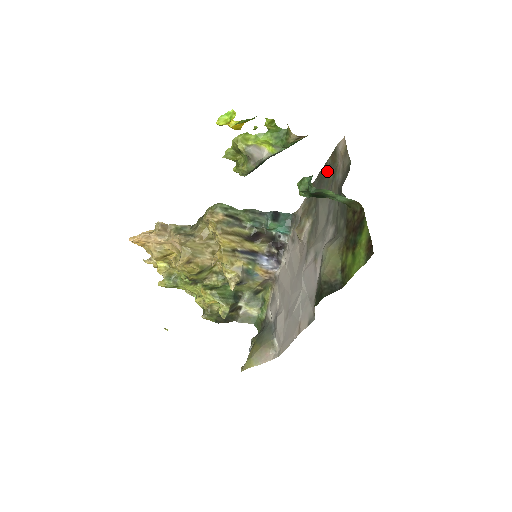
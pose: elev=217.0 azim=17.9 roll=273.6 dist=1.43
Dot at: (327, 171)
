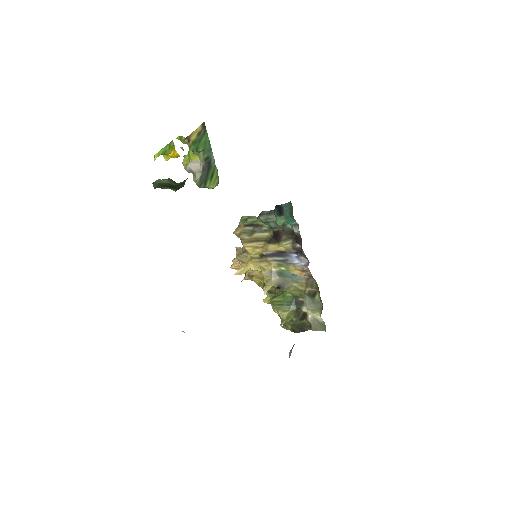
Dot at: occluded
